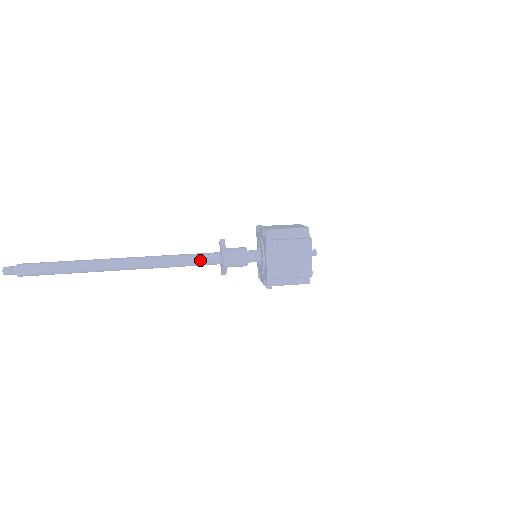
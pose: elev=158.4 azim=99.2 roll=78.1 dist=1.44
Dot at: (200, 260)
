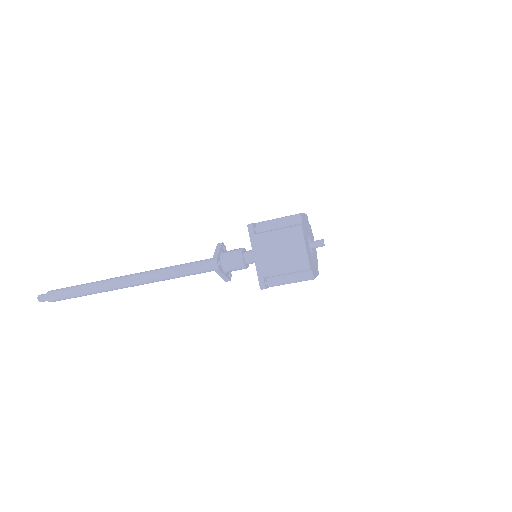
Dot at: (196, 267)
